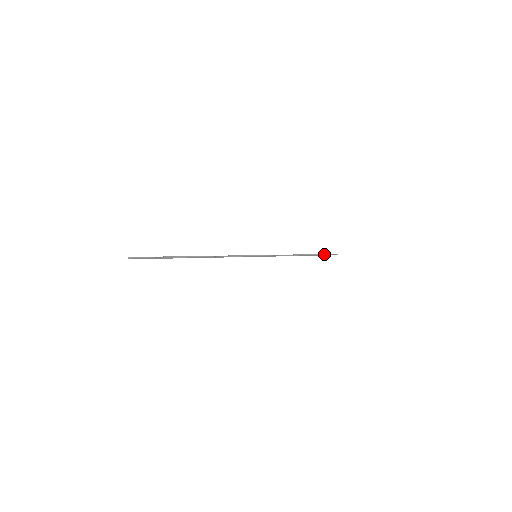
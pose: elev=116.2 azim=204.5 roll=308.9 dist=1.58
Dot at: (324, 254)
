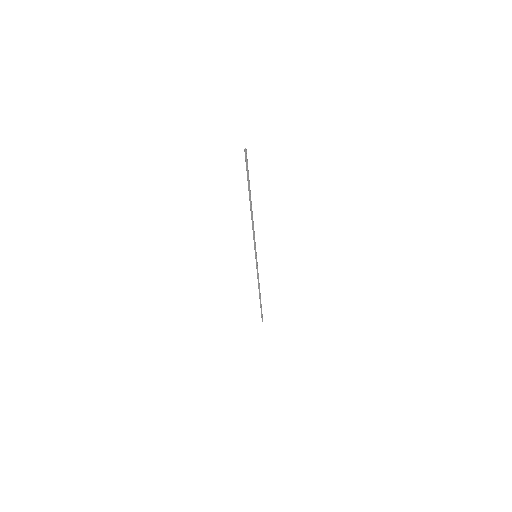
Dot at: occluded
